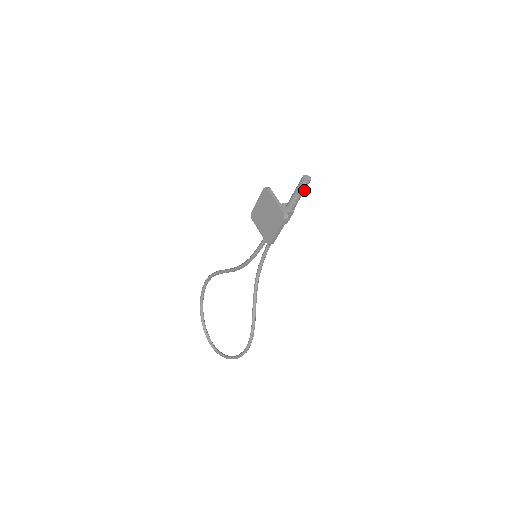
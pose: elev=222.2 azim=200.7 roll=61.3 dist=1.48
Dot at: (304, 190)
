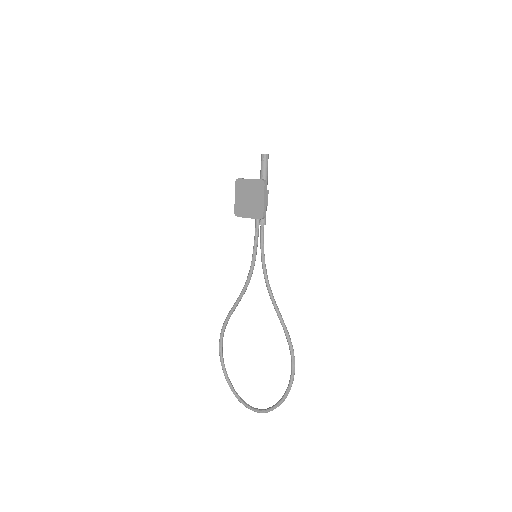
Dot at: (267, 166)
